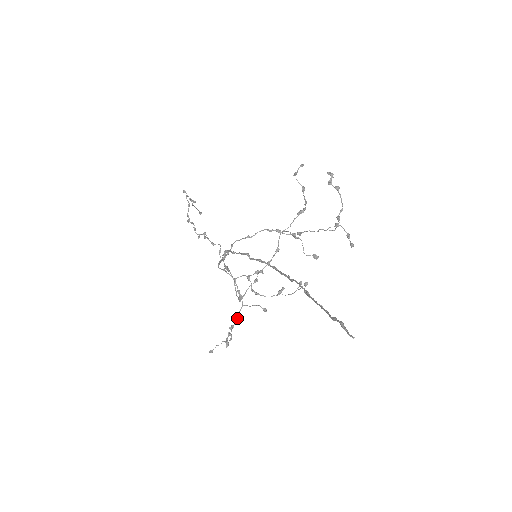
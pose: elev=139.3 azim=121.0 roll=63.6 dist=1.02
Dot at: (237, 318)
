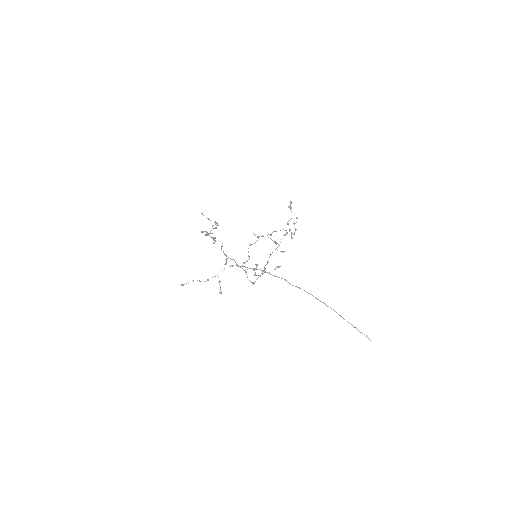
Dot at: occluded
